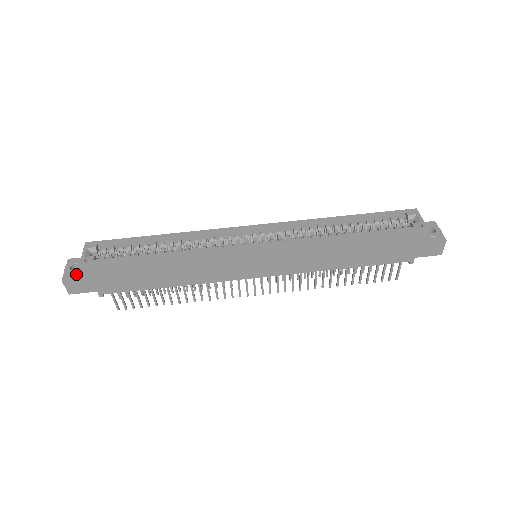
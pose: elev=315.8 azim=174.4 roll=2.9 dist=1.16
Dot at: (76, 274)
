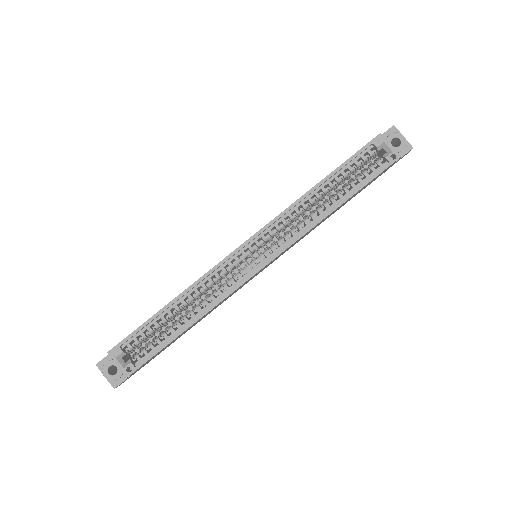
Dot at: (121, 376)
